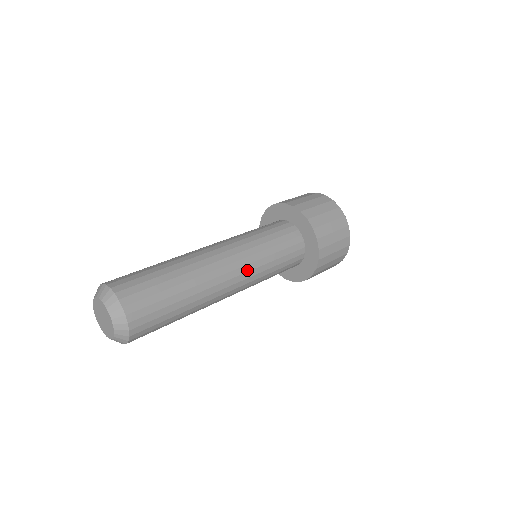
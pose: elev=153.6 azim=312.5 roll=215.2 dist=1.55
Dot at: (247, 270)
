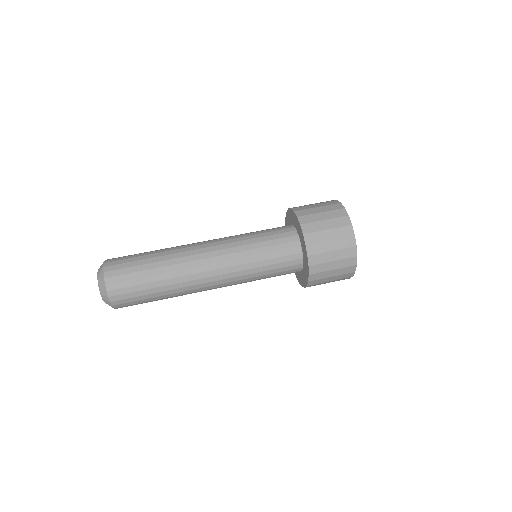
Dot at: (226, 259)
